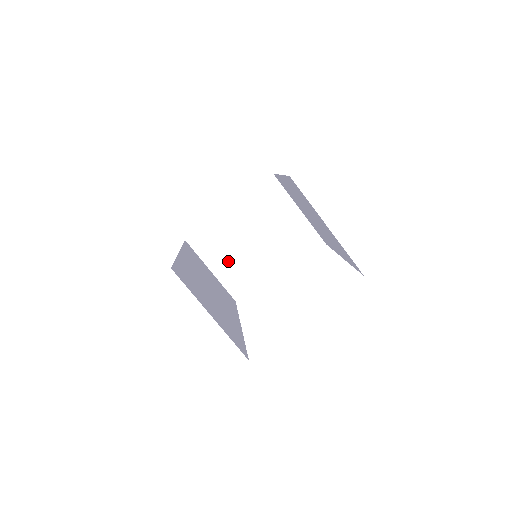
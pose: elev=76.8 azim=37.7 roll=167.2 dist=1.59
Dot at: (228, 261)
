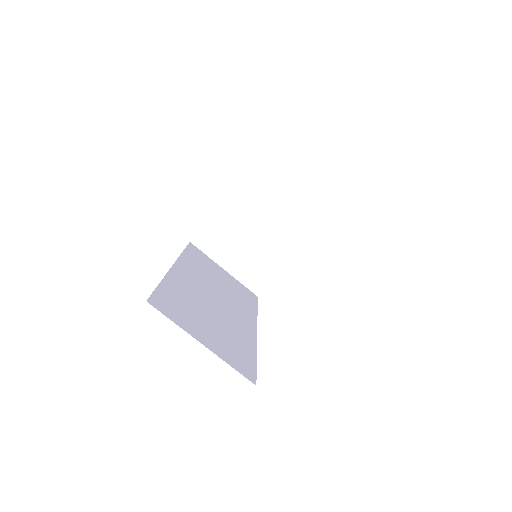
Dot at: (239, 256)
